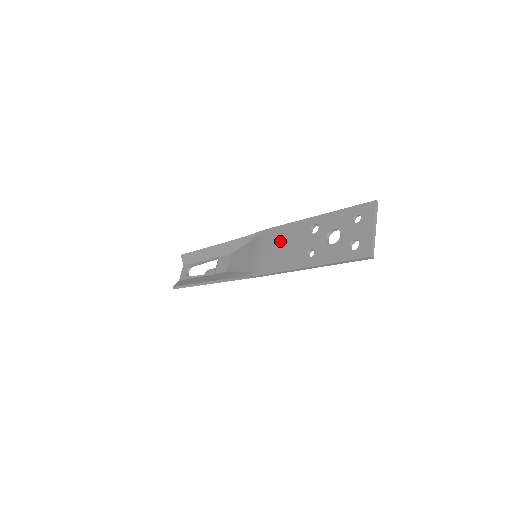
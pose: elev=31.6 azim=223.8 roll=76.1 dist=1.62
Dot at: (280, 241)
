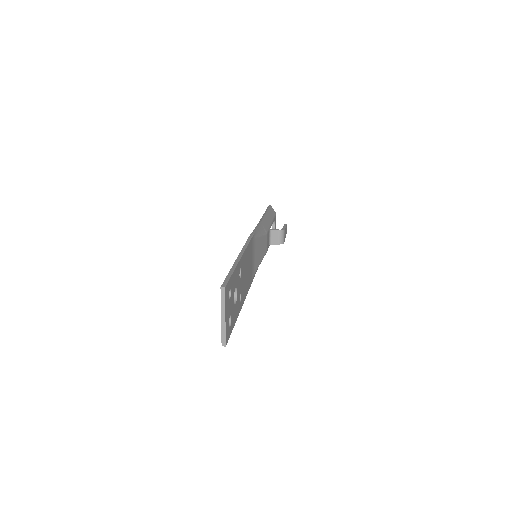
Dot at: occluded
